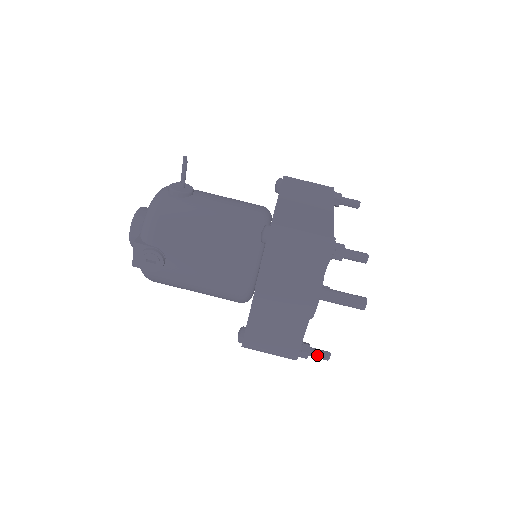
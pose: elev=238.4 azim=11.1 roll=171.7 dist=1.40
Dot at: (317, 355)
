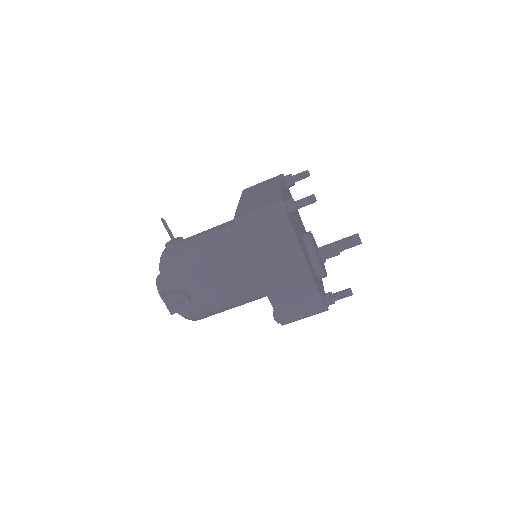
Dot at: (340, 296)
